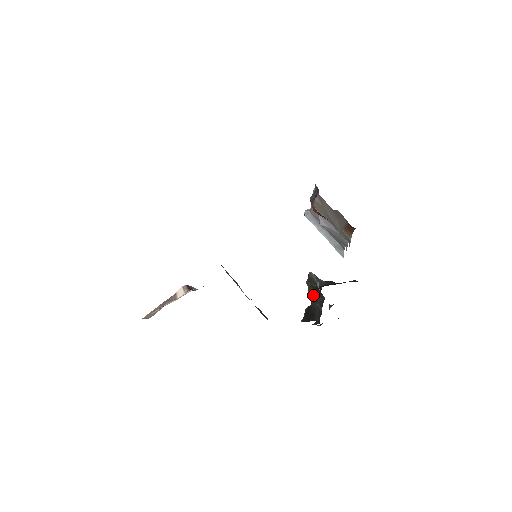
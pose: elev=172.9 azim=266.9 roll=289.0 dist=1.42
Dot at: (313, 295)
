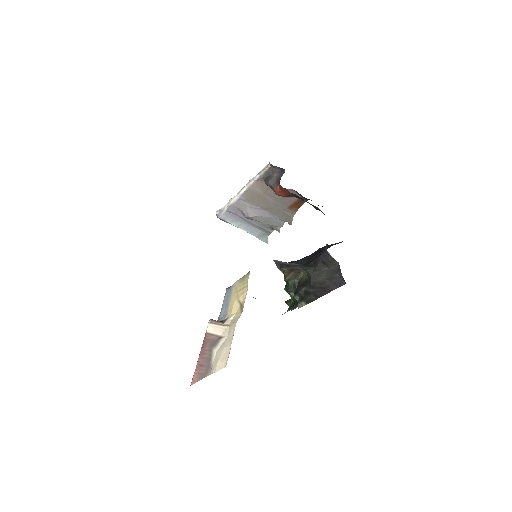
Dot at: (311, 272)
